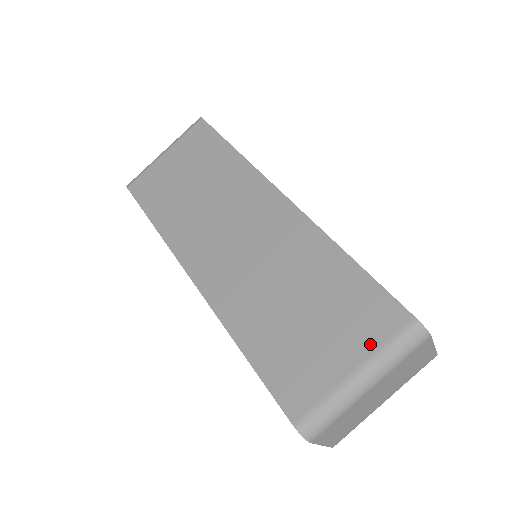
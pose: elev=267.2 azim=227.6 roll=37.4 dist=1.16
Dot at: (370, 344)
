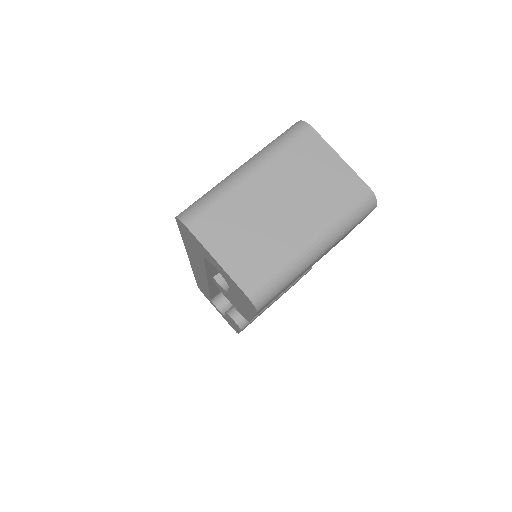
Dot at: occluded
